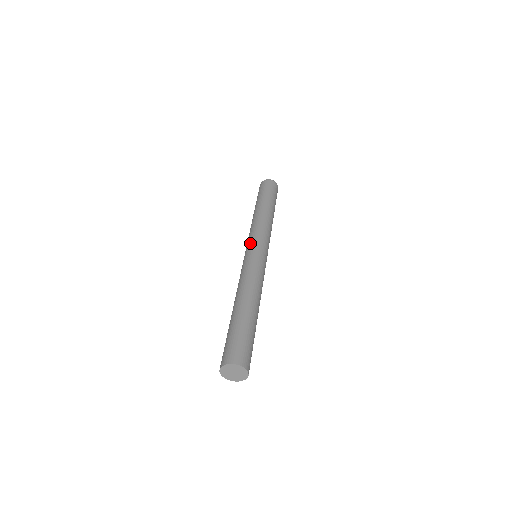
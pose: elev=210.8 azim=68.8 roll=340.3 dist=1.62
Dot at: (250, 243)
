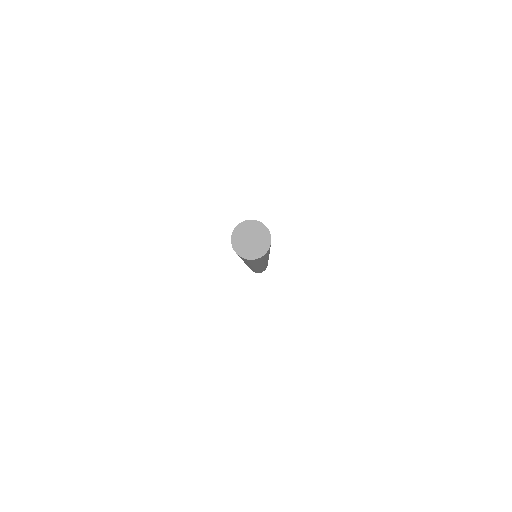
Dot at: occluded
